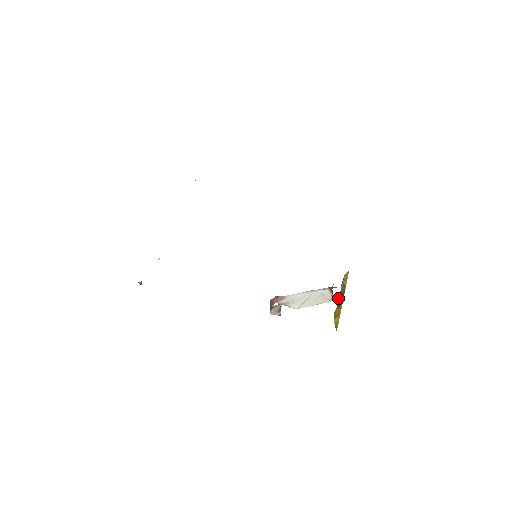
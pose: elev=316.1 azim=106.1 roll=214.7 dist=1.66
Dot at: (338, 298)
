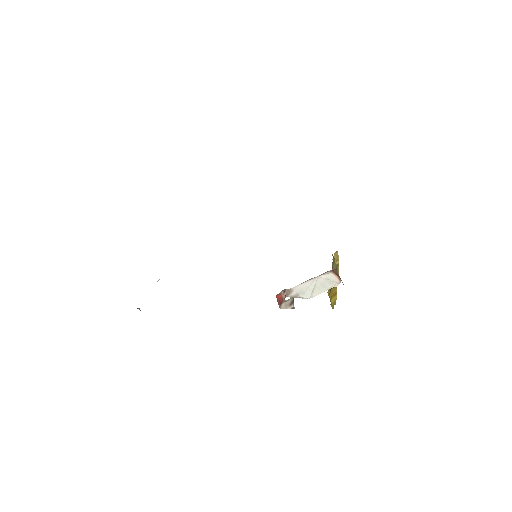
Dot at: occluded
